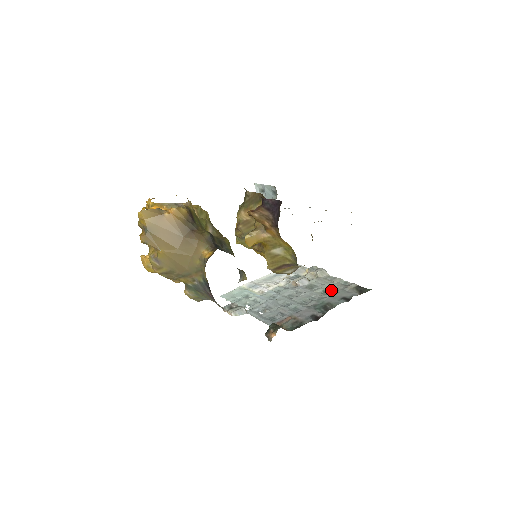
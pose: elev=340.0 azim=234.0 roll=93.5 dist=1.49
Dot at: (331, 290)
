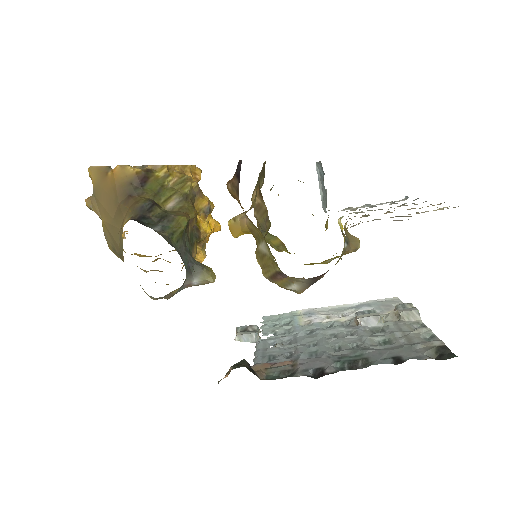
Dot at: (395, 341)
